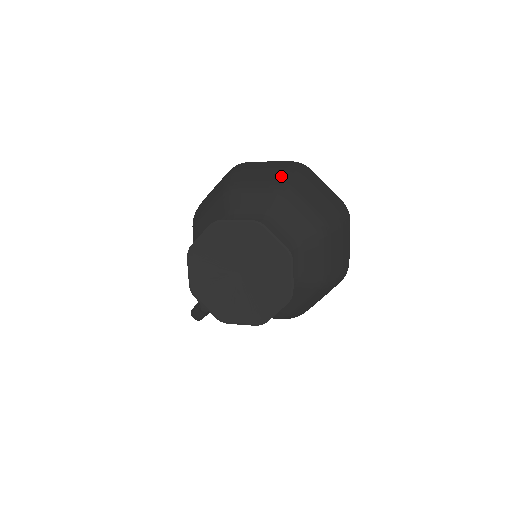
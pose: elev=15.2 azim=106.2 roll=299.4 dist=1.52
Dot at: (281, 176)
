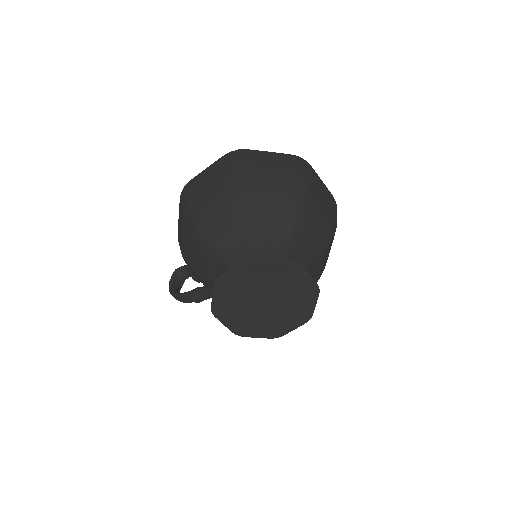
Dot at: (293, 185)
